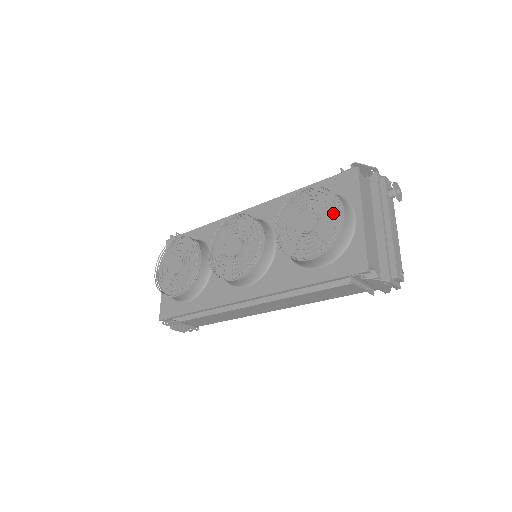
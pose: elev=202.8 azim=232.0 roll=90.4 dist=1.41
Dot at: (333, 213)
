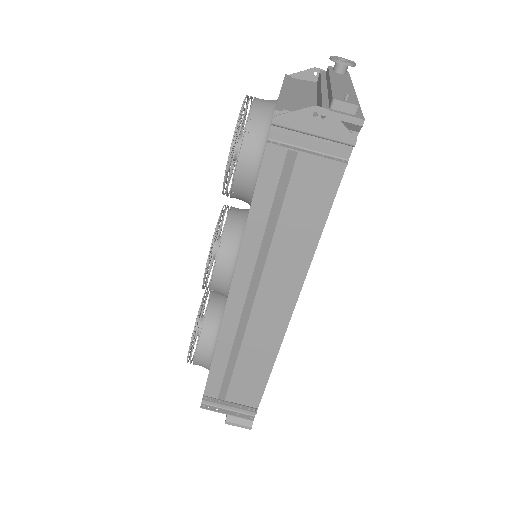
Dot at: occluded
